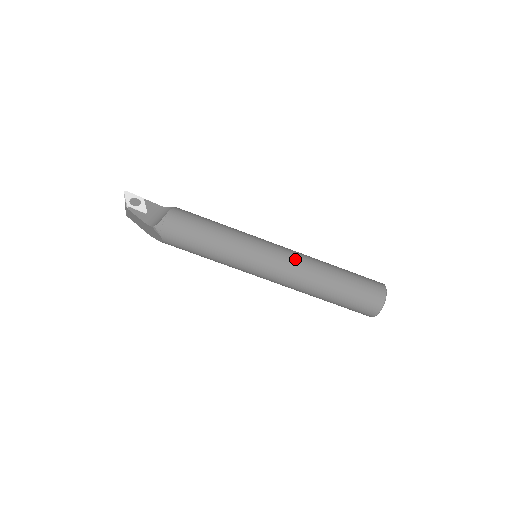
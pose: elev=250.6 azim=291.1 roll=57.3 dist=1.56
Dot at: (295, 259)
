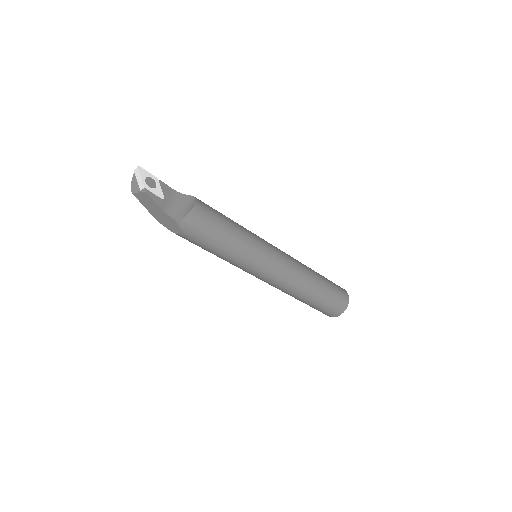
Dot at: (293, 266)
